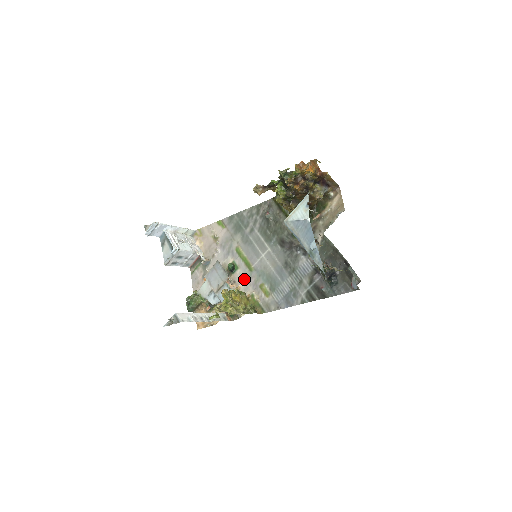
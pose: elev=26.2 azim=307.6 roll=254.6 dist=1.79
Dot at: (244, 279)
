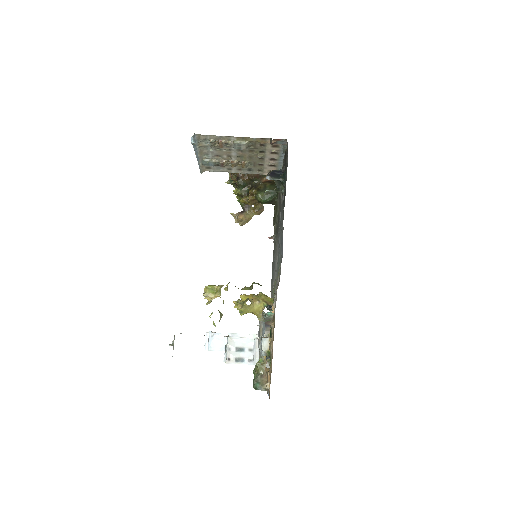
Dot at: (275, 297)
